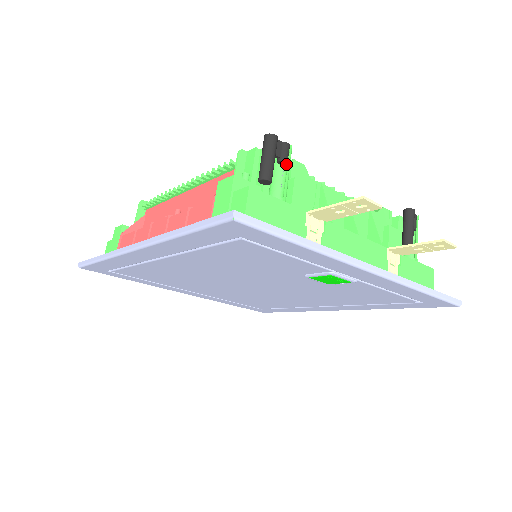
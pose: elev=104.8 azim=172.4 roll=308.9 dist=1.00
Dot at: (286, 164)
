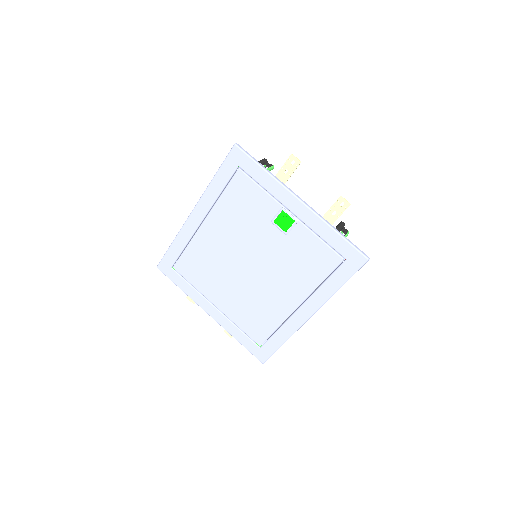
Dot at: (269, 169)
